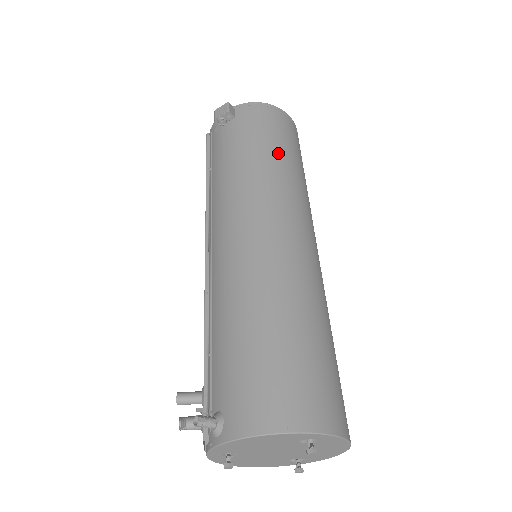
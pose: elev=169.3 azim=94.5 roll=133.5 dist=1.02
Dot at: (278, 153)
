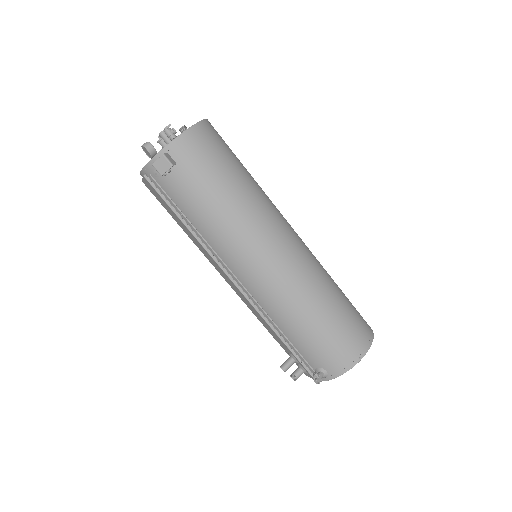
Dot at: (236, 182)
